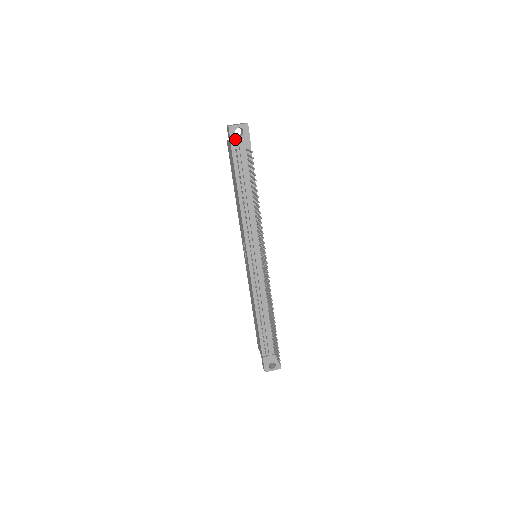
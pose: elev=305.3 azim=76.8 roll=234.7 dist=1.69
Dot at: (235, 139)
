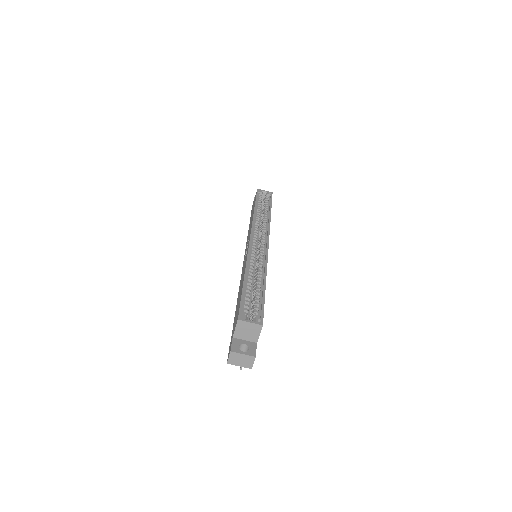
Dot at: occluded
